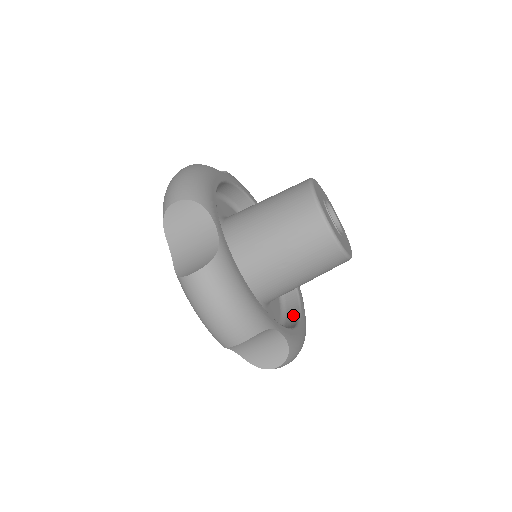
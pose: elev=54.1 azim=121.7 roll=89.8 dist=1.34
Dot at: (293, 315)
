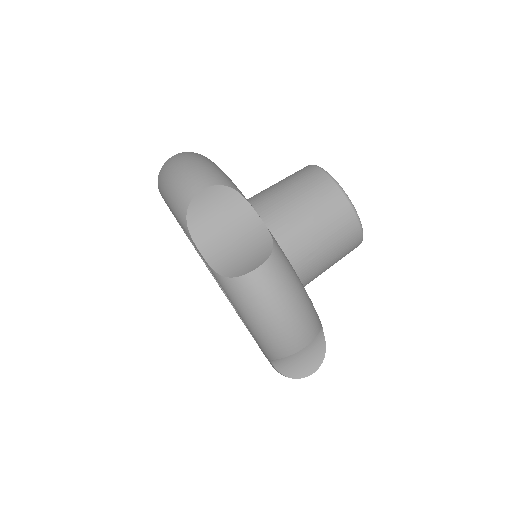
Dot at: occluded
